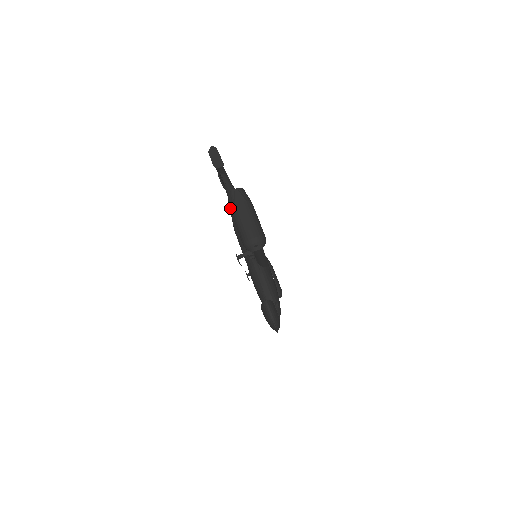
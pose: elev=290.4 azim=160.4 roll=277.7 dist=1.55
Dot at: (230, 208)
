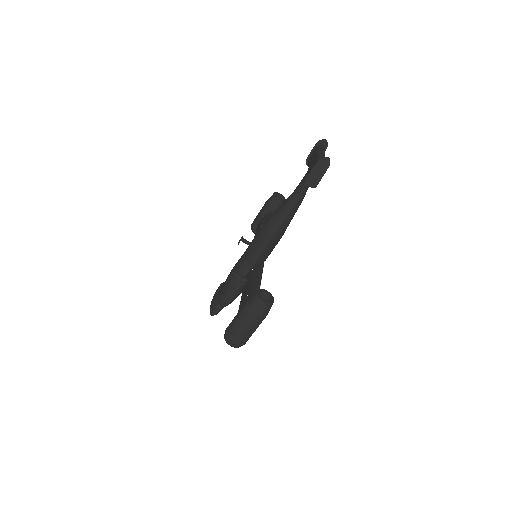
Dot at: (246, 305)
